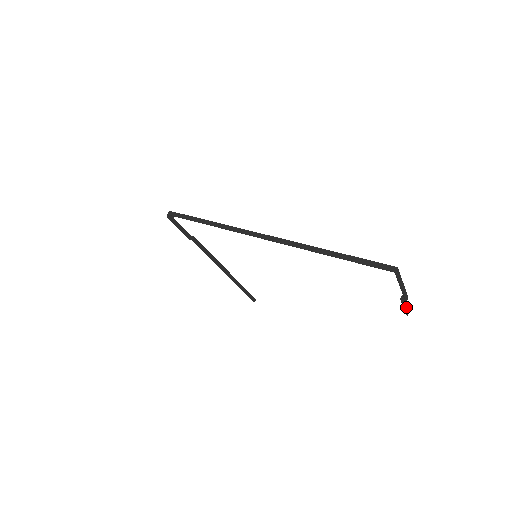
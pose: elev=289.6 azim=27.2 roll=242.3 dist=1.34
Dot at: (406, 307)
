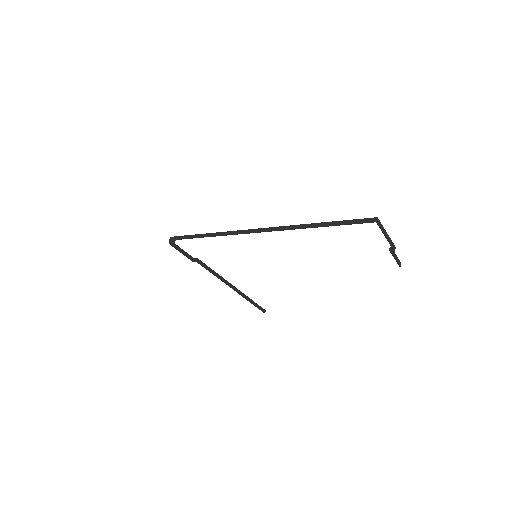
Dot at: (397, 258)
